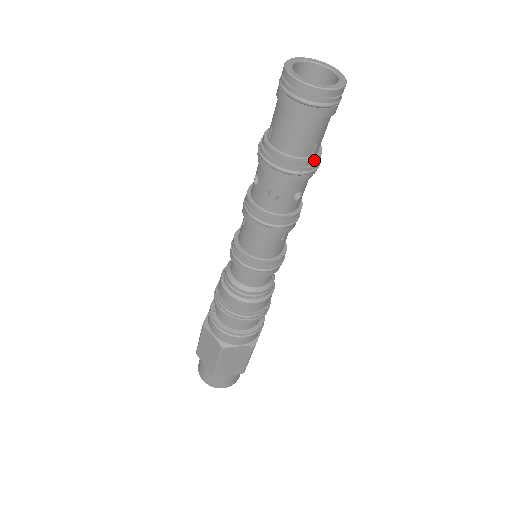
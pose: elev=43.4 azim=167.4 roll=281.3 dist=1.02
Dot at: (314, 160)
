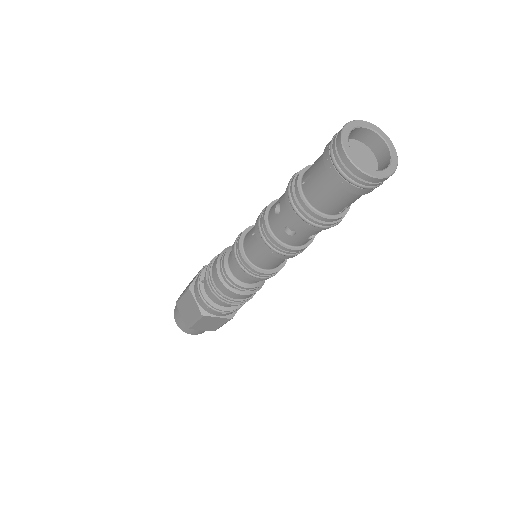
Dot at: (340, 218)
